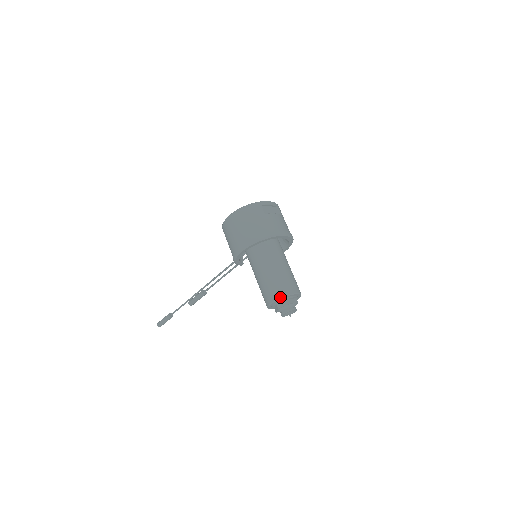
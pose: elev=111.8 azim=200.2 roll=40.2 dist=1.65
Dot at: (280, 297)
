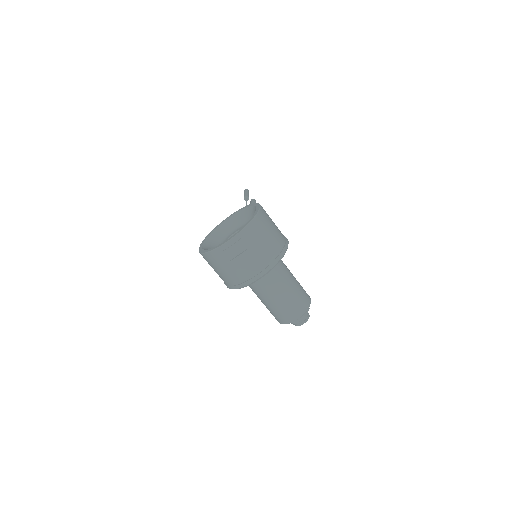
Dot at: occluded
